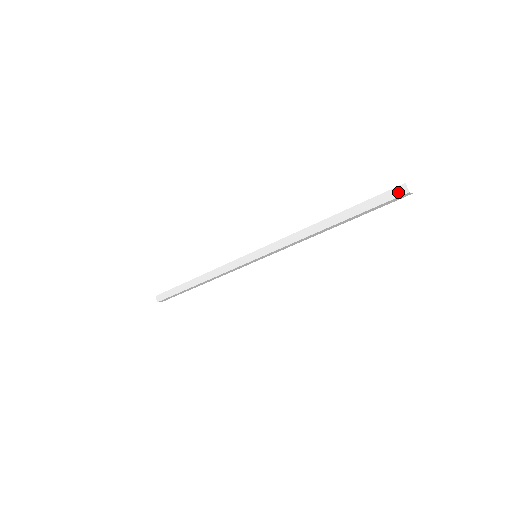
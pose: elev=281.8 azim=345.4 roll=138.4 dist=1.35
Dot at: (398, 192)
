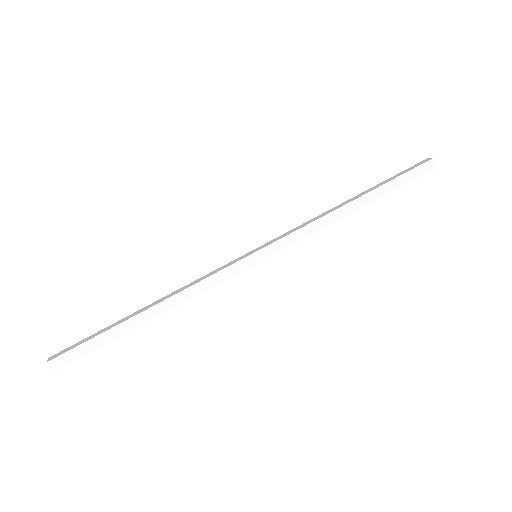
Dot at: (428, 167)
